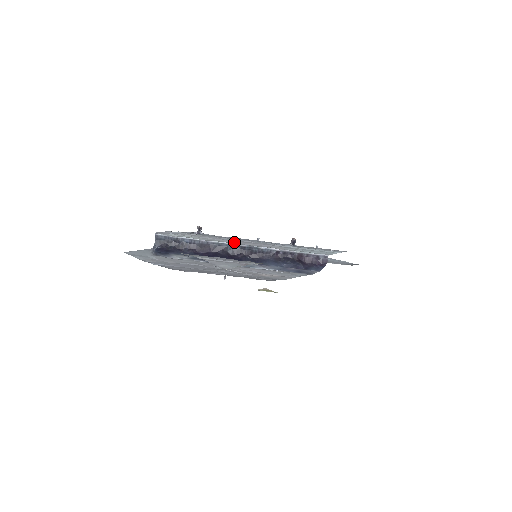
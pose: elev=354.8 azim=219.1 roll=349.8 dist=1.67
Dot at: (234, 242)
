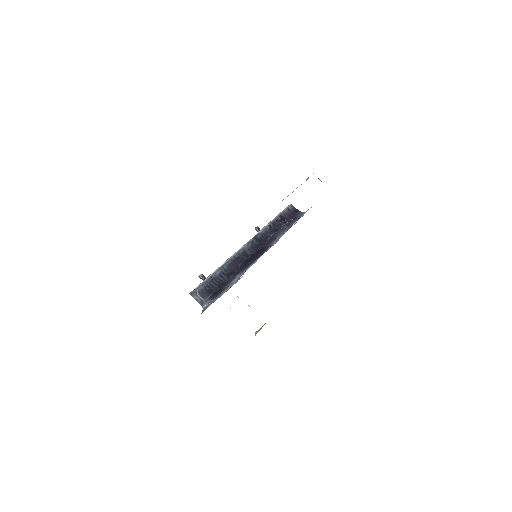
Dot at: occluded
